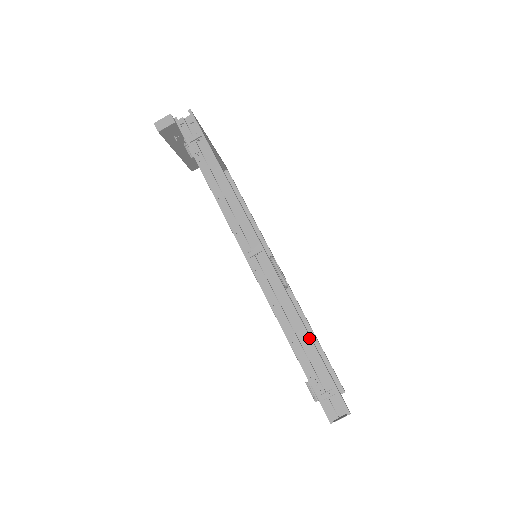
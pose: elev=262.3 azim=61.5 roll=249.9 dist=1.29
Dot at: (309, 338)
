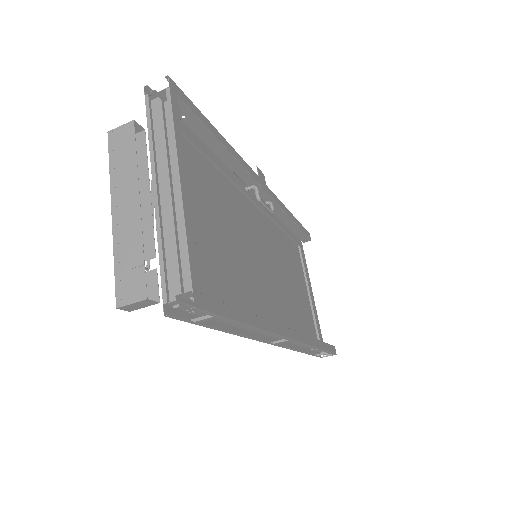
Dot at: (320, 350)
